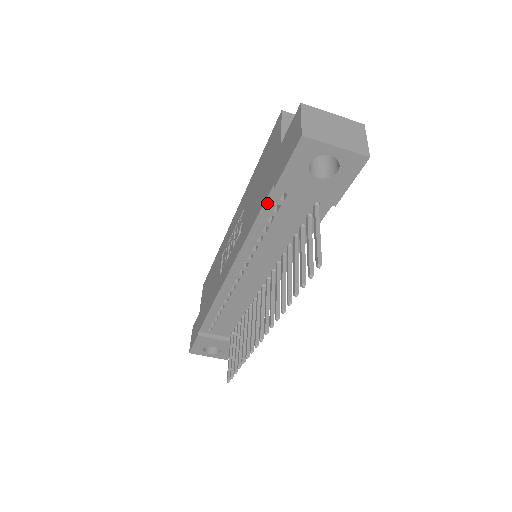
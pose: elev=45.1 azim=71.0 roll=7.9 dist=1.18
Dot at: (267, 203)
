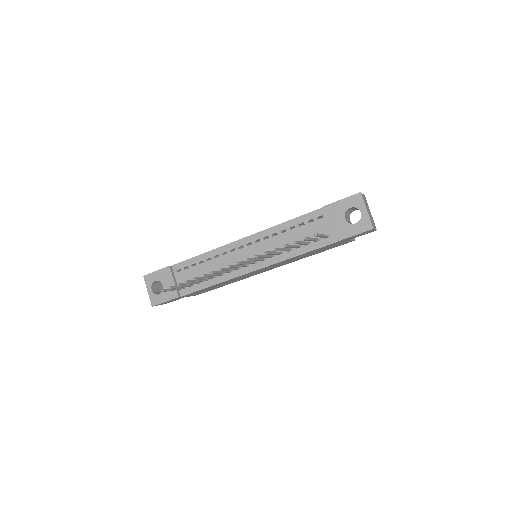
Dot at: (310, 214)
